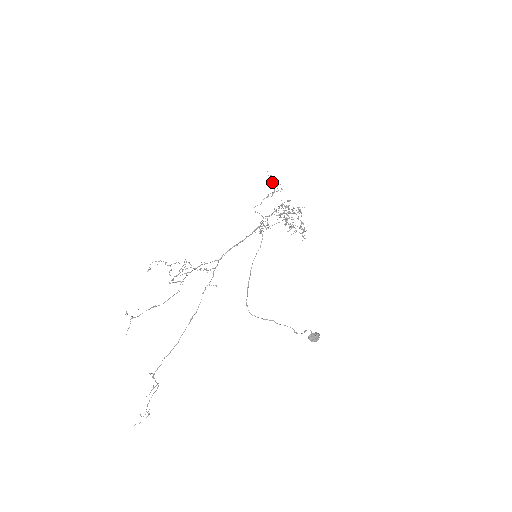
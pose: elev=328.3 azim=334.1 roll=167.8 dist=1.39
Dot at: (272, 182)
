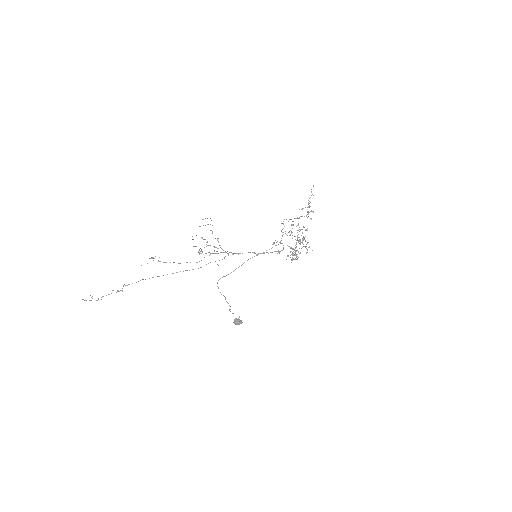
Dot at: occluded
